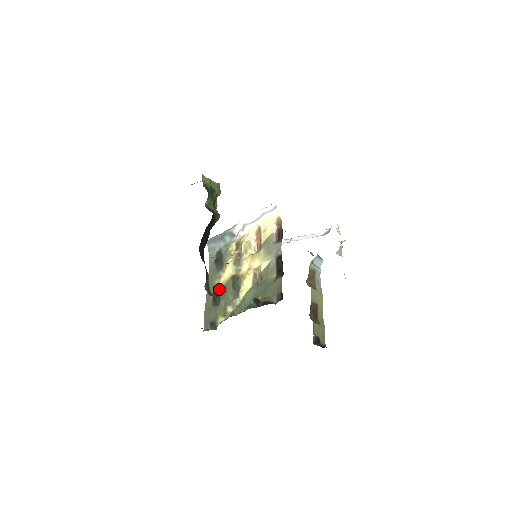
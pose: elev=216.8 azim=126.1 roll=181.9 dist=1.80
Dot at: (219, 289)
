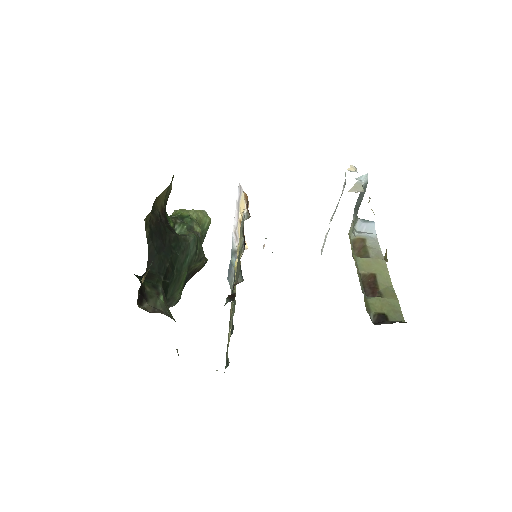
Dot at: occluded
